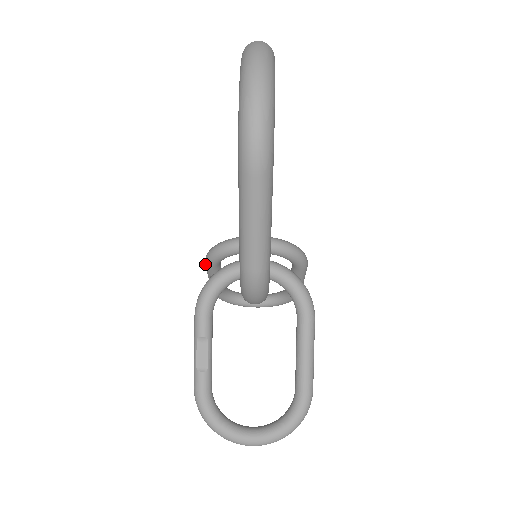
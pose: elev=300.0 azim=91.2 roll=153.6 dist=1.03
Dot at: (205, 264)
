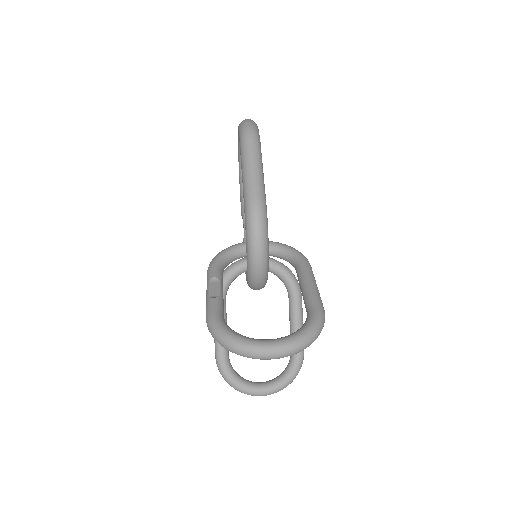
Dot at: occluded
